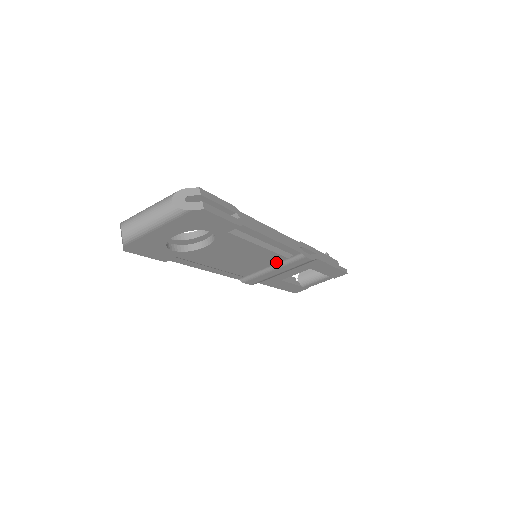
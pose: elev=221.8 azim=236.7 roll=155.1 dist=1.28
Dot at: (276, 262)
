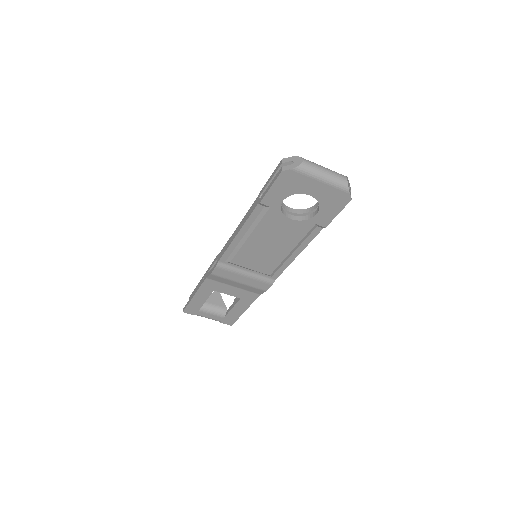
Dot at: (261, 271)
